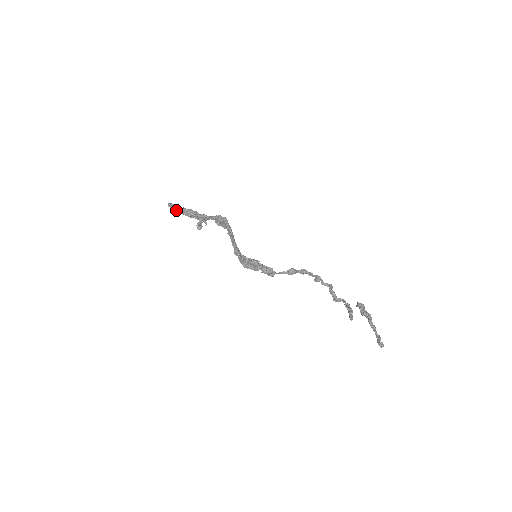
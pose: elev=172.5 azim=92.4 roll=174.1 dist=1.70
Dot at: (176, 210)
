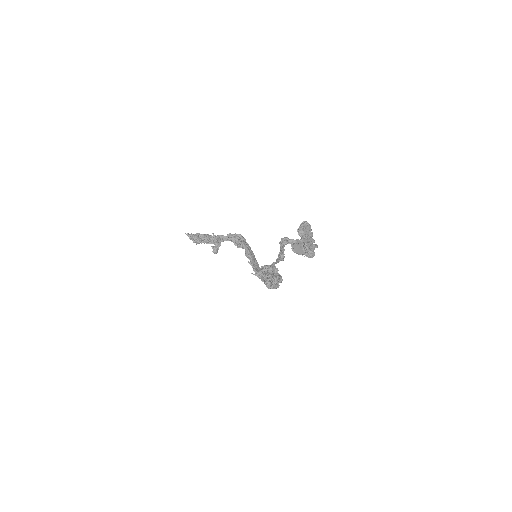
Dot at: (194, 239)
